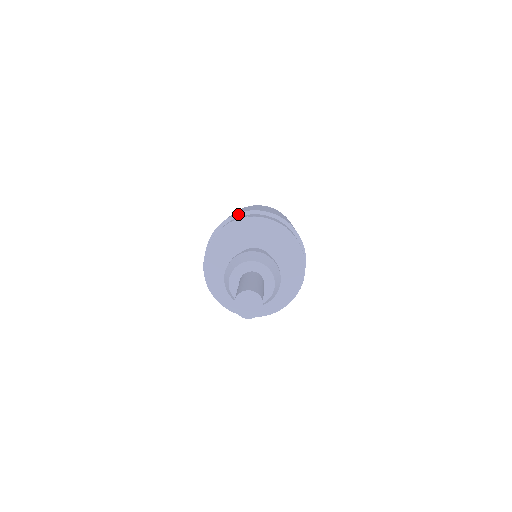
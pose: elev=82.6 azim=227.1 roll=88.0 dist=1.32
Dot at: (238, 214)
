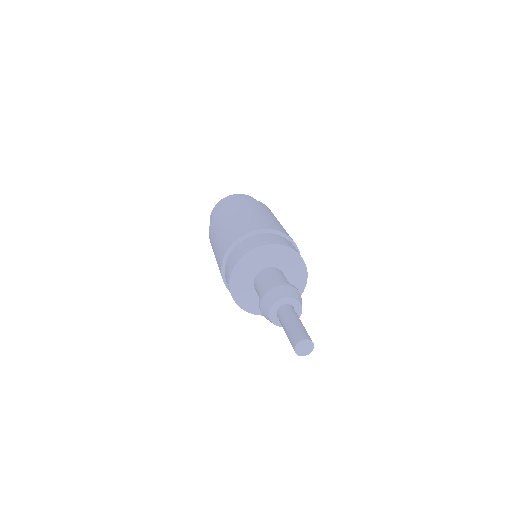
Dot at: (234, 243)
